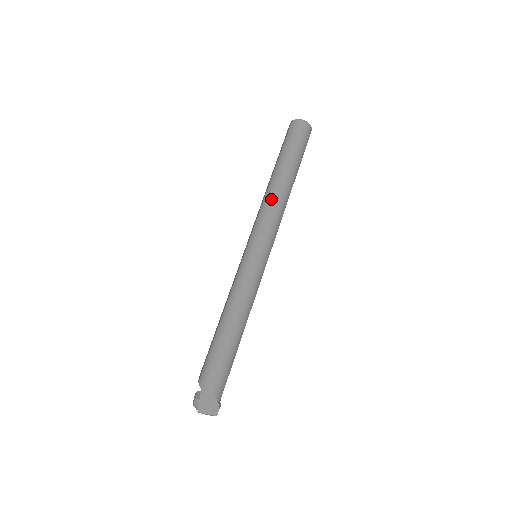
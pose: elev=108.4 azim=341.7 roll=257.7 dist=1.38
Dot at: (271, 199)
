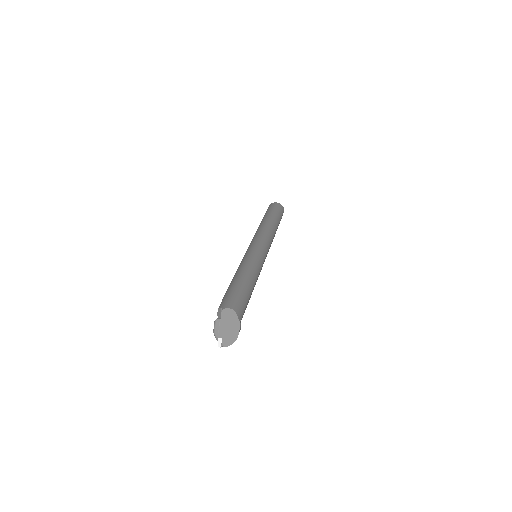
Dot at: (263, 227)
